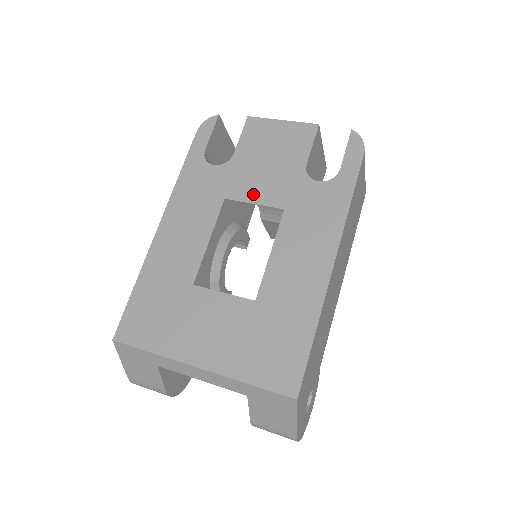
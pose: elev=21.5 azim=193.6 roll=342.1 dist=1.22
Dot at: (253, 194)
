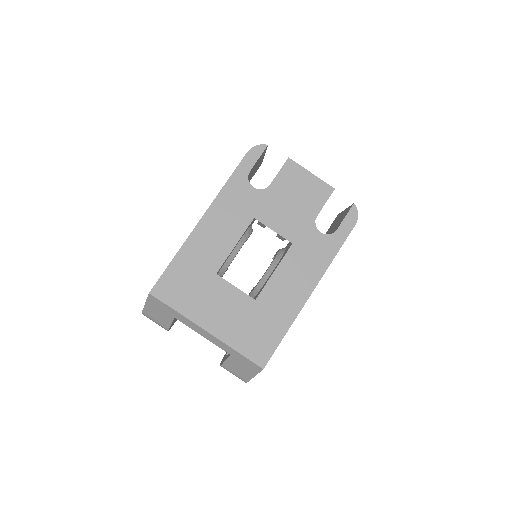
Dot at: (275, 223)
